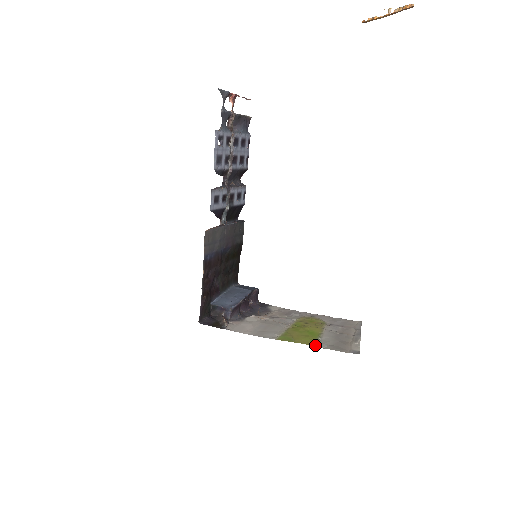
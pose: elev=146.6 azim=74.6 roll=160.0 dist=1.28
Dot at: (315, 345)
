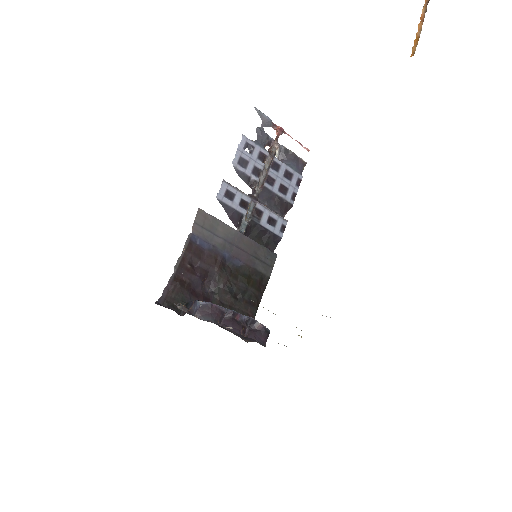
Dot at: occluded
